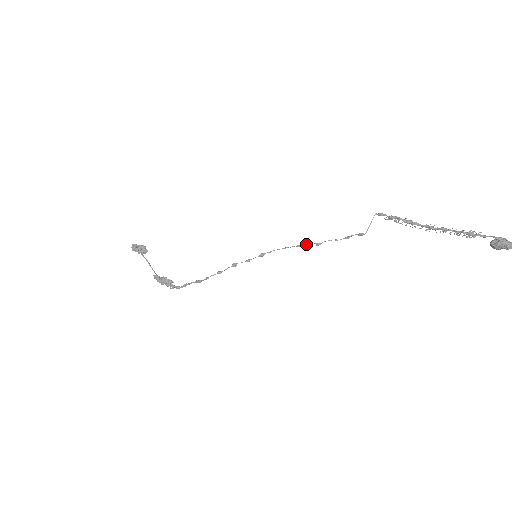
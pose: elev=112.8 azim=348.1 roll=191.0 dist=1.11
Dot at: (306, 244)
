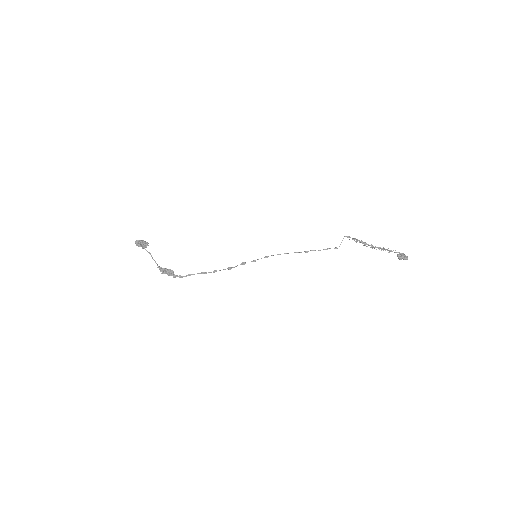
Dot at: (300, 252)
